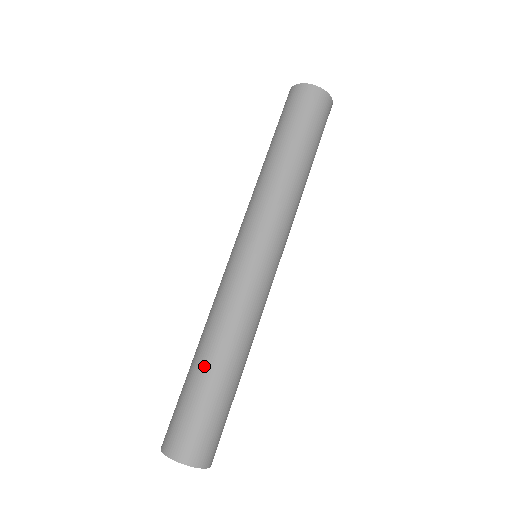
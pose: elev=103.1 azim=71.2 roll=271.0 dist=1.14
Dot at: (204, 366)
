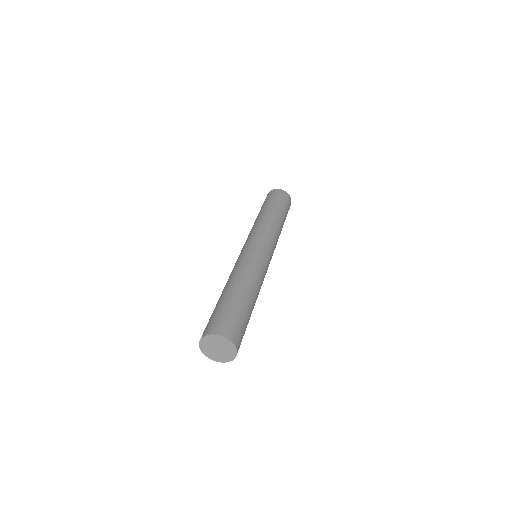
Dot at: (230, 290)
